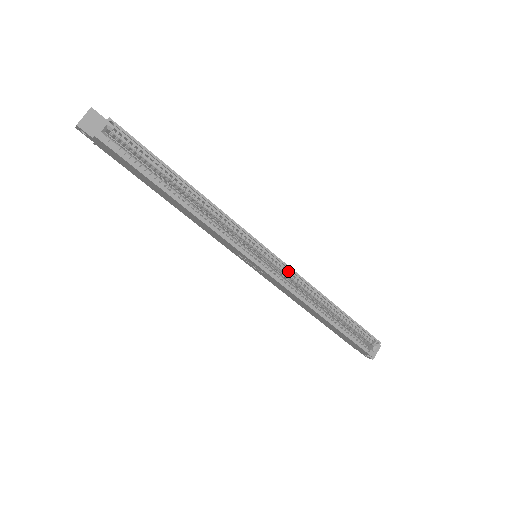
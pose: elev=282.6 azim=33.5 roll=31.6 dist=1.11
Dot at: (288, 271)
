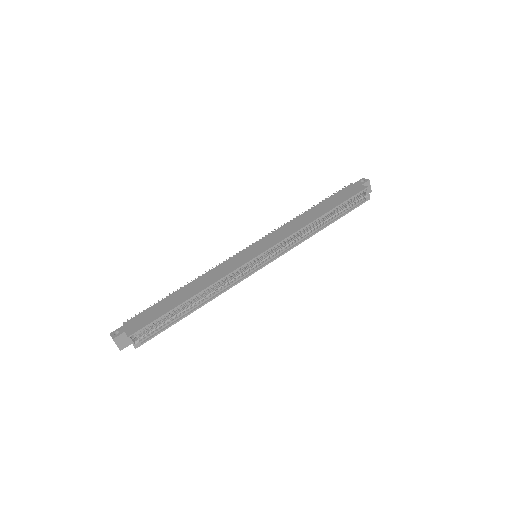
Dot at: (281, 243)
